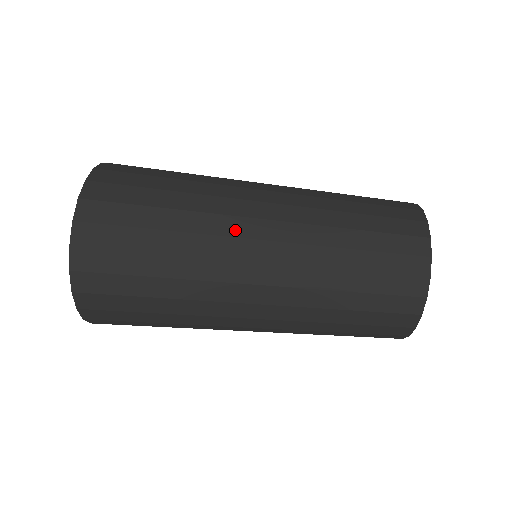
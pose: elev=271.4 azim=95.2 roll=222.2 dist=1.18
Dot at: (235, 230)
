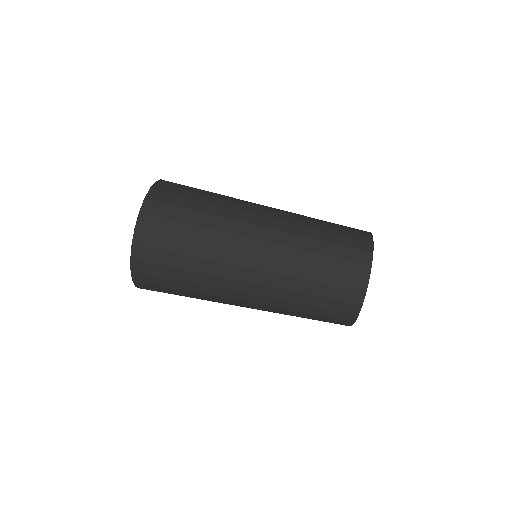
Dot at: (243, 231)
